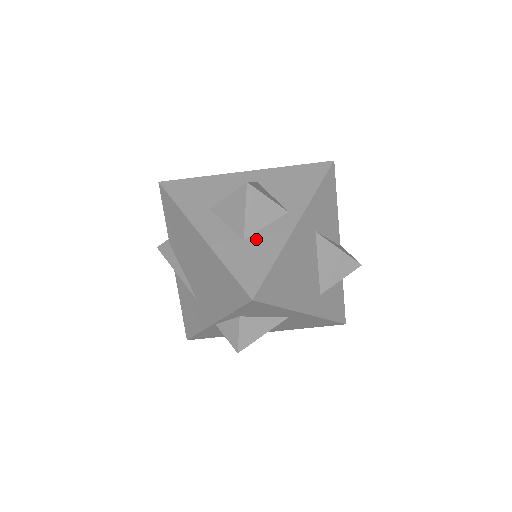
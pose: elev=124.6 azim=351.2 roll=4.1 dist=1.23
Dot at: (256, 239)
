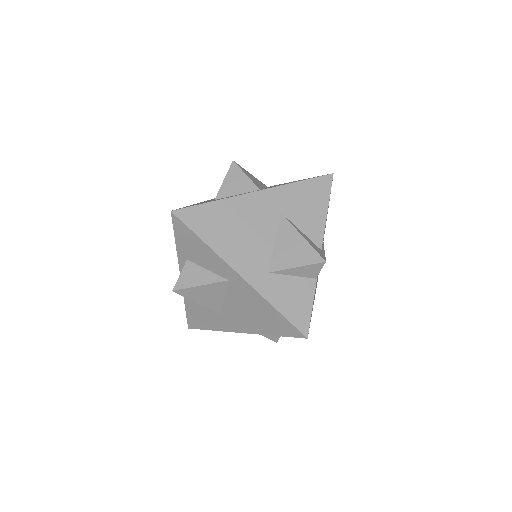
Dot at: (221, 198)
